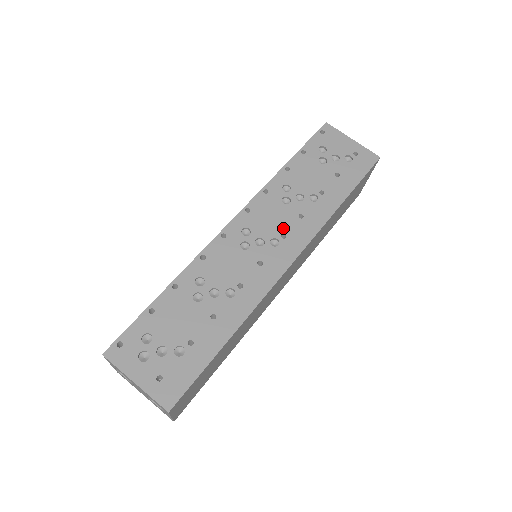
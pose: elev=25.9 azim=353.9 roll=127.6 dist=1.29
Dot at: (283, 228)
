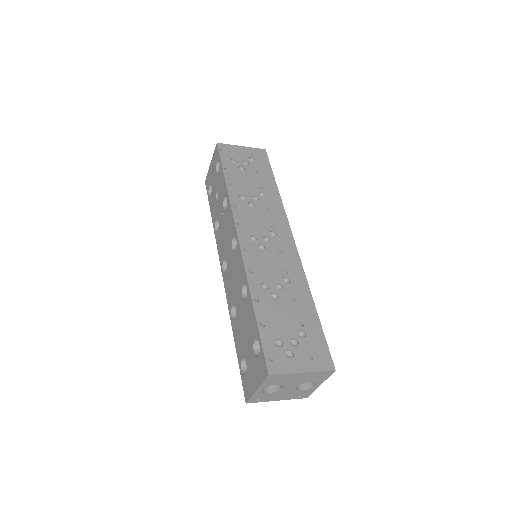
Dot at: (268, 222)
